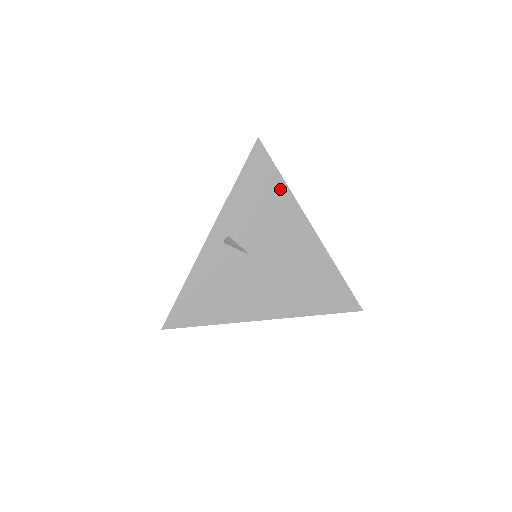
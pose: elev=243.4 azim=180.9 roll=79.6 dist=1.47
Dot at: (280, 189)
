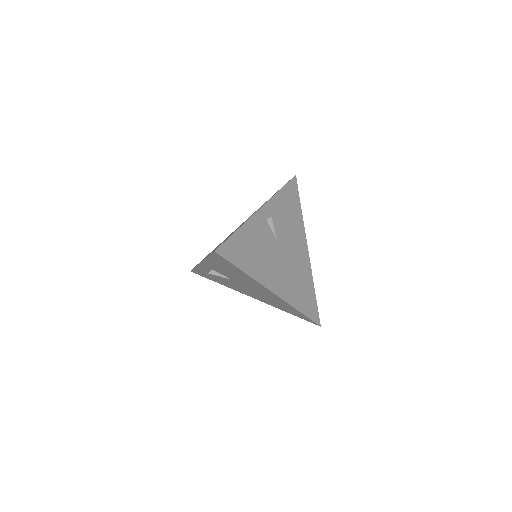
Dot at: (299, 212)
